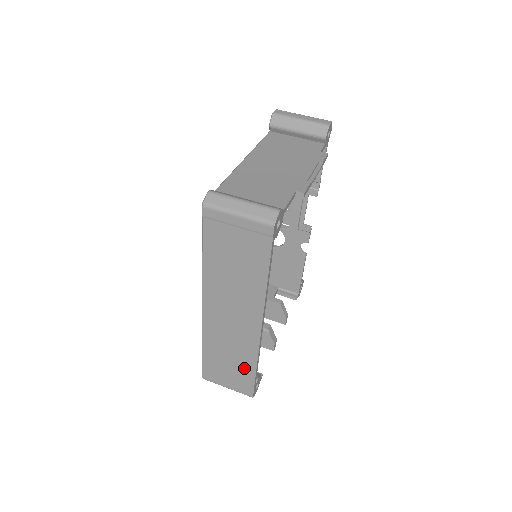
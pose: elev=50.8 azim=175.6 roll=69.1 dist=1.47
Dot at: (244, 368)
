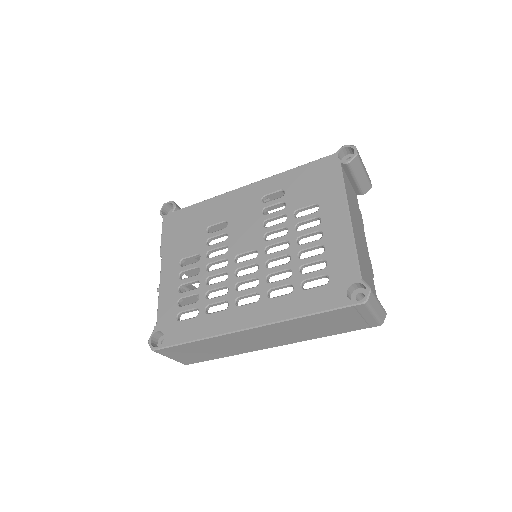
Dot at: (213, 355)
